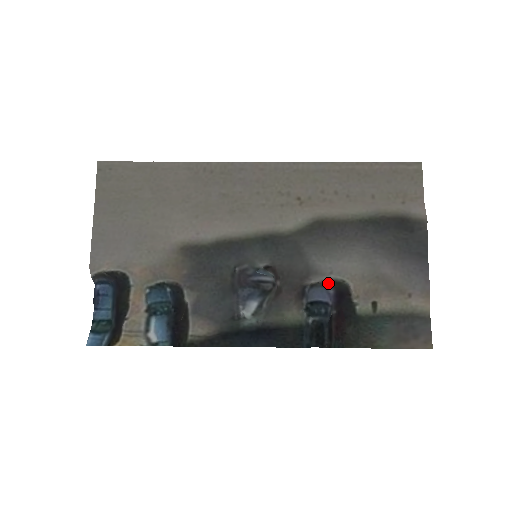
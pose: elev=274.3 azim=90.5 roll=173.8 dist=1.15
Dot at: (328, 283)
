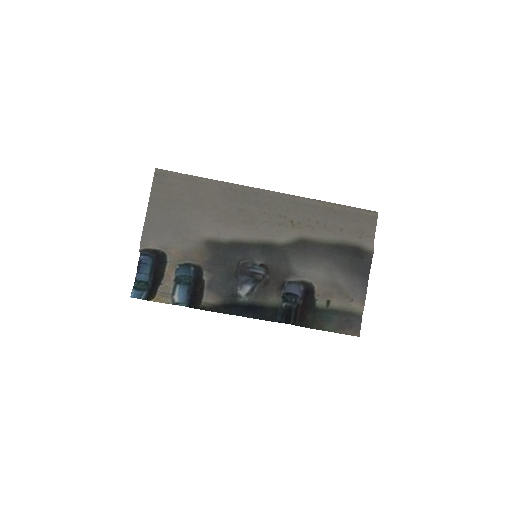
Dot at: (301, 283)
